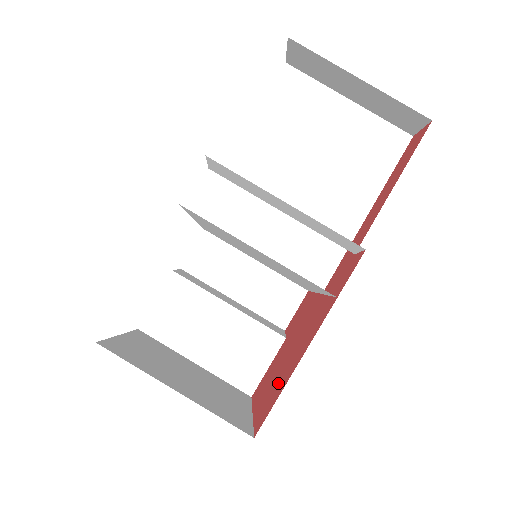
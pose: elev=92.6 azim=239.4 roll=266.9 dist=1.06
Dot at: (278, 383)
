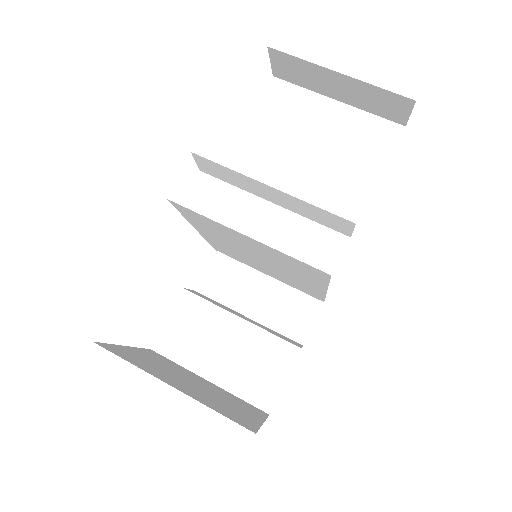
Dot at: occluded
